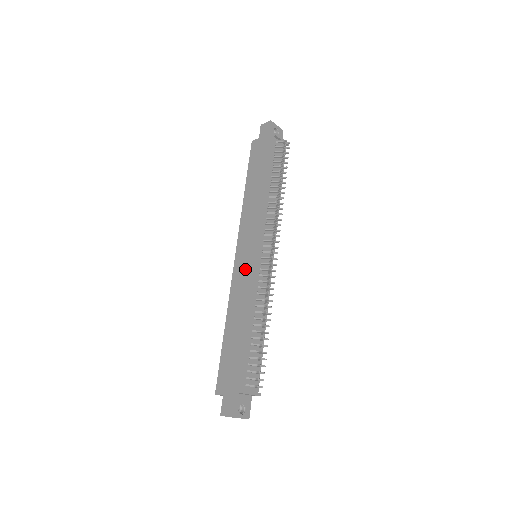
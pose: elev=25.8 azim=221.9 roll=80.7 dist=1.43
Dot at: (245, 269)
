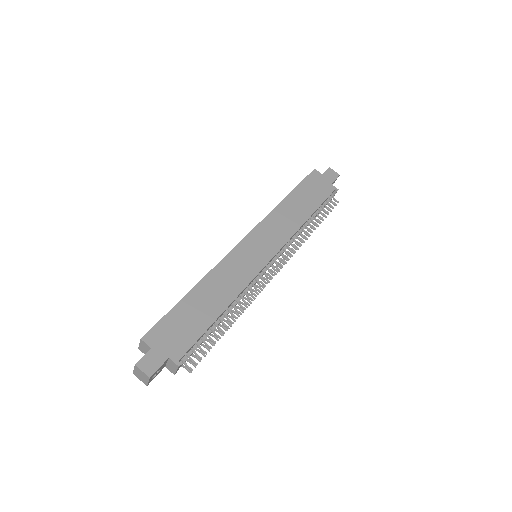
Dot at: (248, 260)
